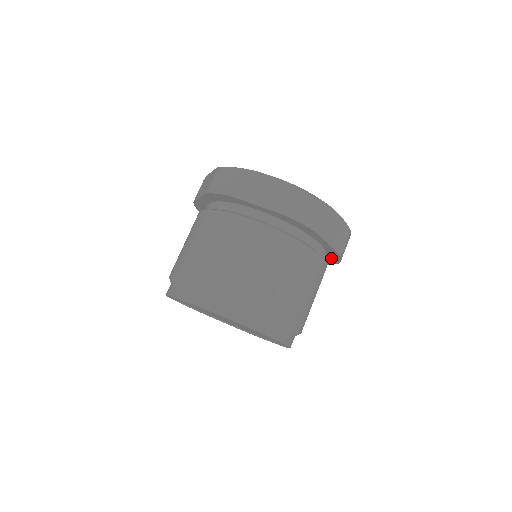
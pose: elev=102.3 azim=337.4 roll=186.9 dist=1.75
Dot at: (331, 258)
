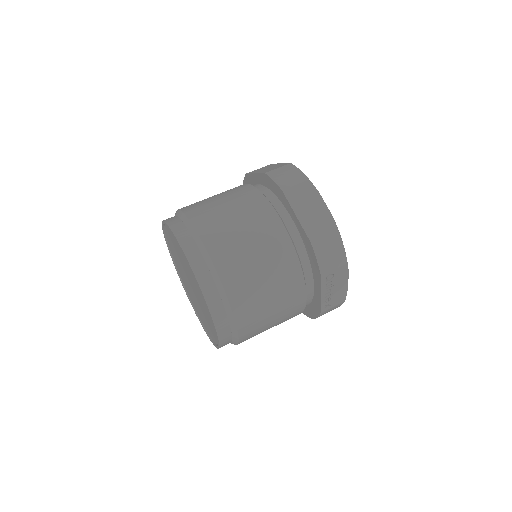
Dot at: (313, 262)
